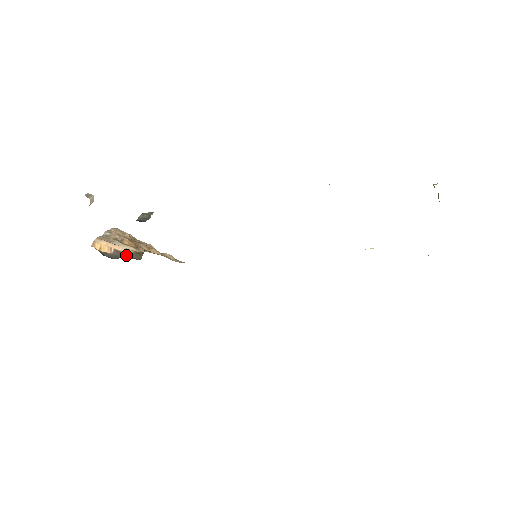
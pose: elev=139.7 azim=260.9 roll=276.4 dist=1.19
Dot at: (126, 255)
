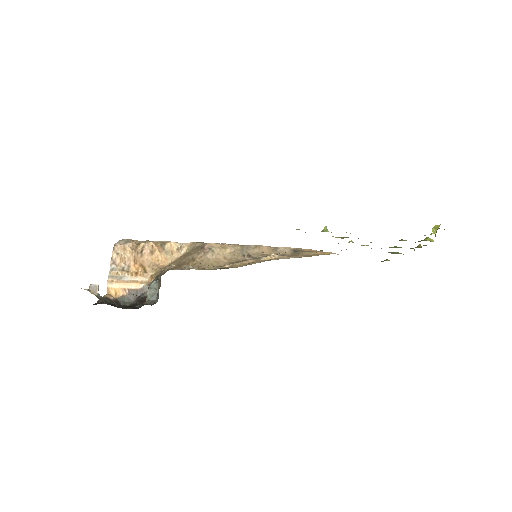
Dot at: (140, 292)
